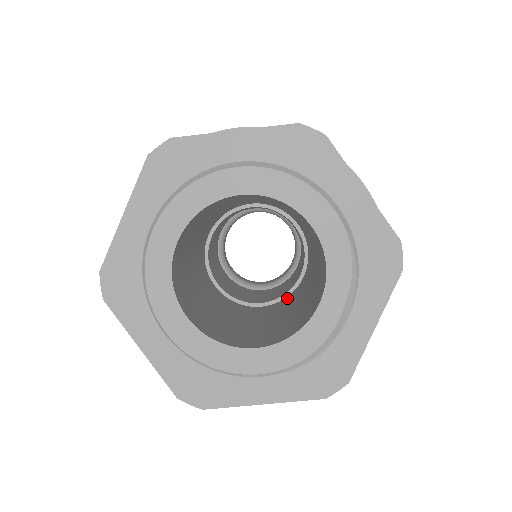
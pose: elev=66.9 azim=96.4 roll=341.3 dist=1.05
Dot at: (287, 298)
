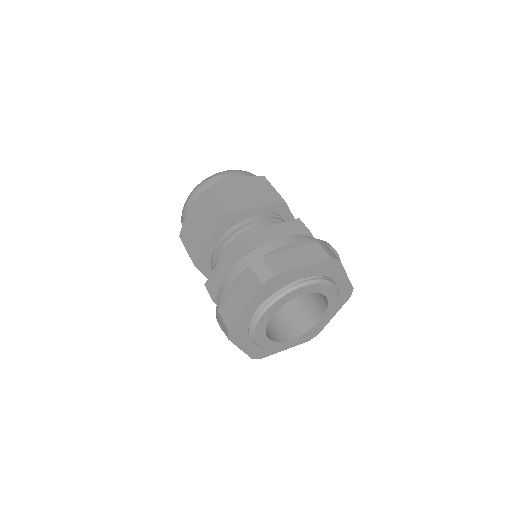
Dot at: occluded
